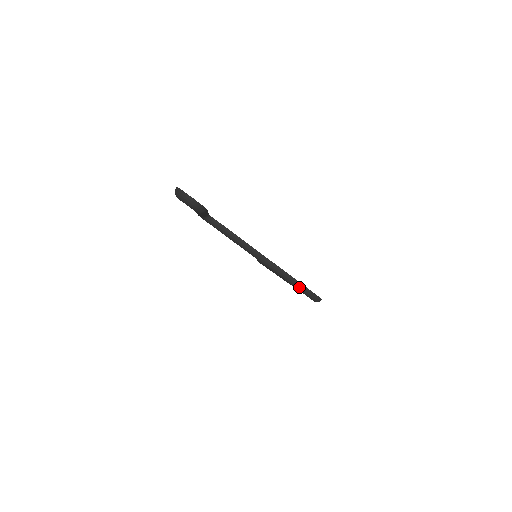
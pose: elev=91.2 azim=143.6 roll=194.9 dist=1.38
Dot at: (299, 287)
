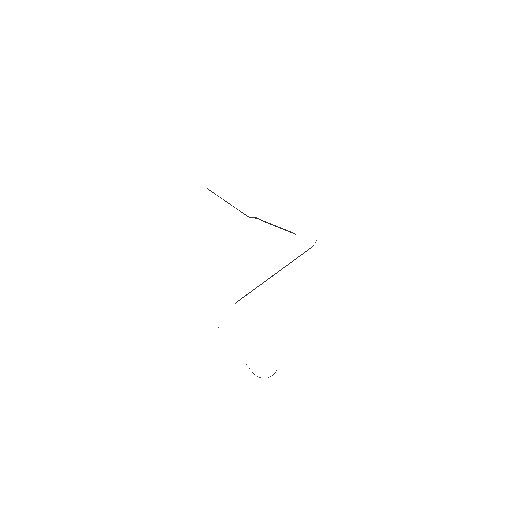
Dot at: occluded
